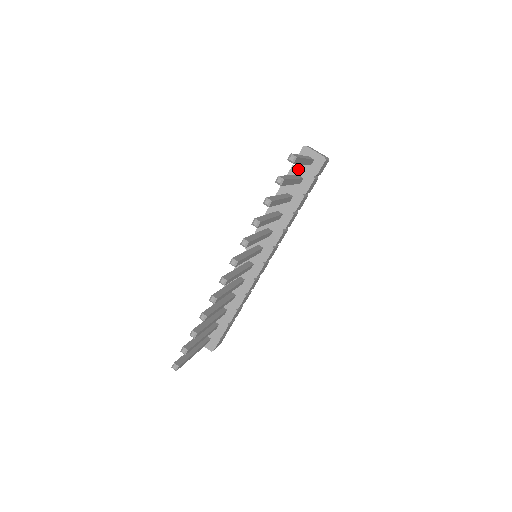
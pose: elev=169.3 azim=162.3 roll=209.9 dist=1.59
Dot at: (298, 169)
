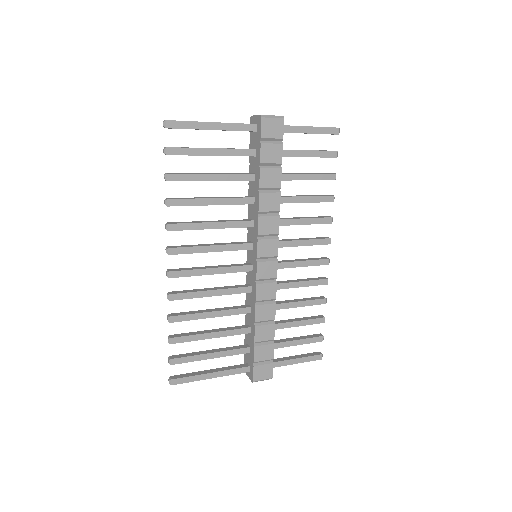
Dot at: (252, 143)
